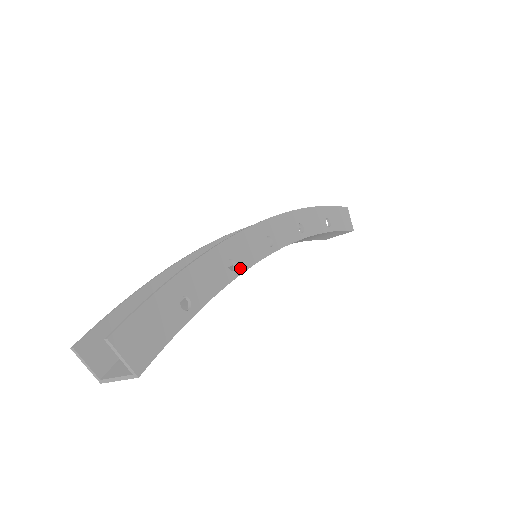
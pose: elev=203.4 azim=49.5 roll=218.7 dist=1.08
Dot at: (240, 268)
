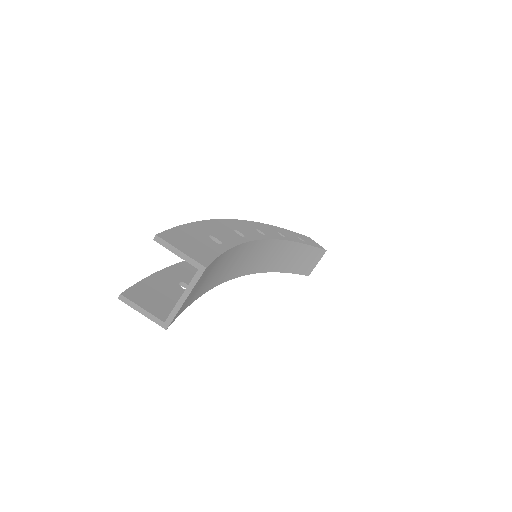
Dot at: (248, 238)
